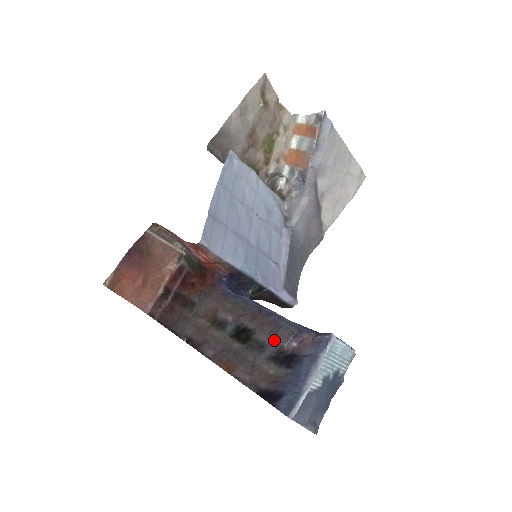
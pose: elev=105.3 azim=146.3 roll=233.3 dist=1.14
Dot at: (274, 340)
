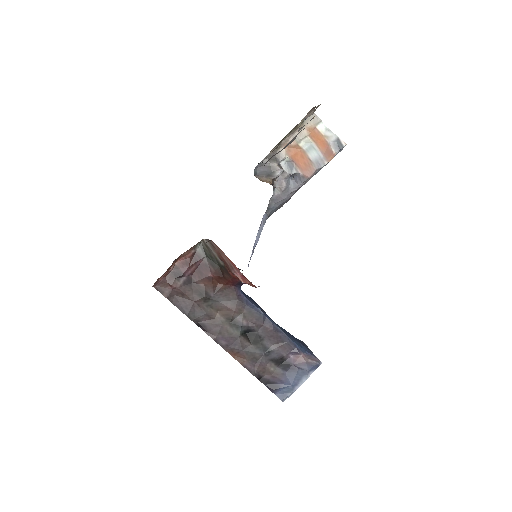
Dot at: (278, 350)
